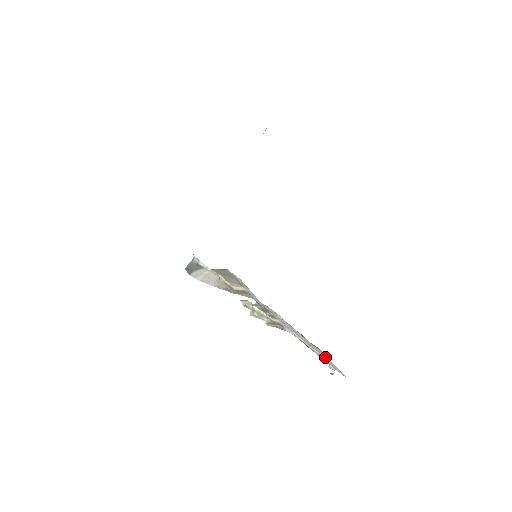
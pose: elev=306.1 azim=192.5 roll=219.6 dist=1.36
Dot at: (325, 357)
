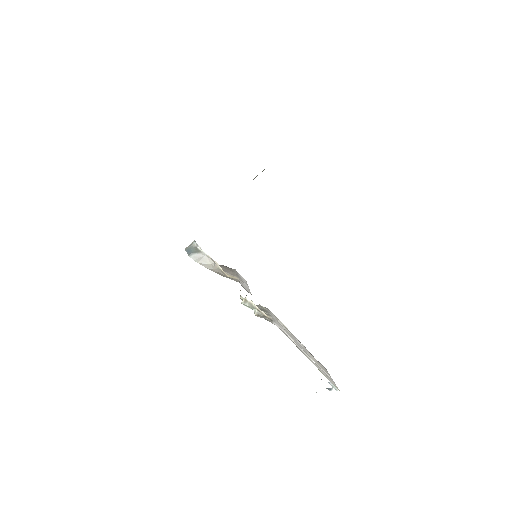
Dot at: (323, 370)
